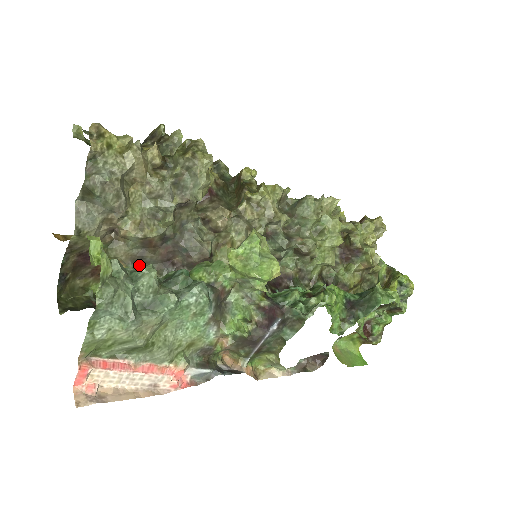
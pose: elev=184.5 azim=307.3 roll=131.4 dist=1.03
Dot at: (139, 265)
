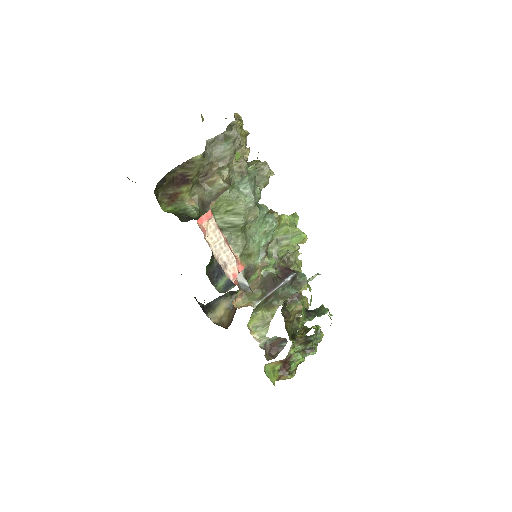
Dot at: (203, 209)
